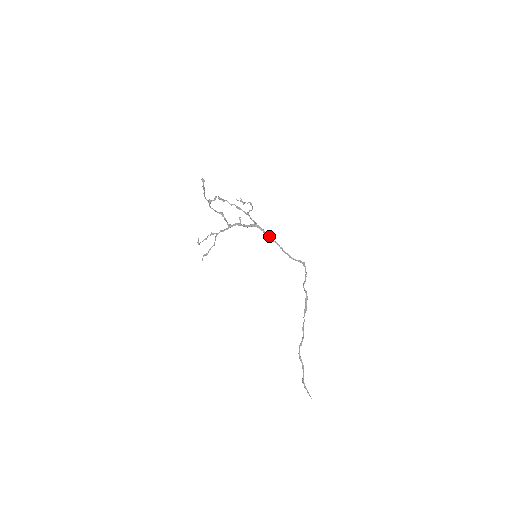
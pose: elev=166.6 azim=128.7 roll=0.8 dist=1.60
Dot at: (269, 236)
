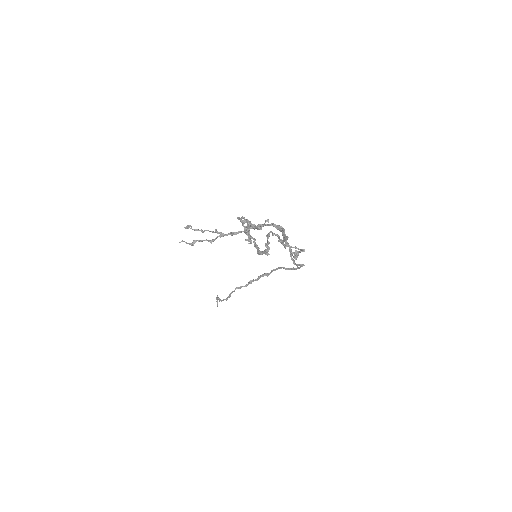
Dot at: occluded
